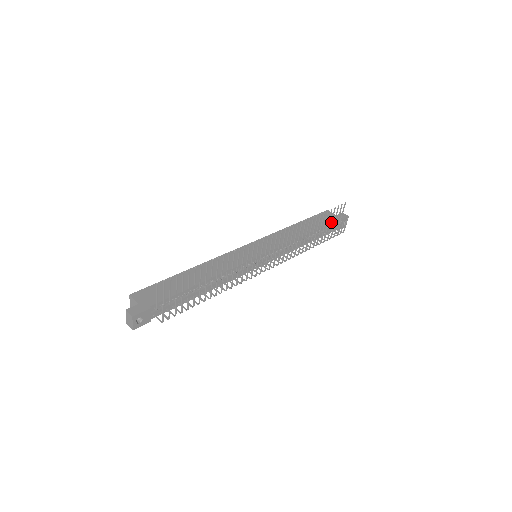
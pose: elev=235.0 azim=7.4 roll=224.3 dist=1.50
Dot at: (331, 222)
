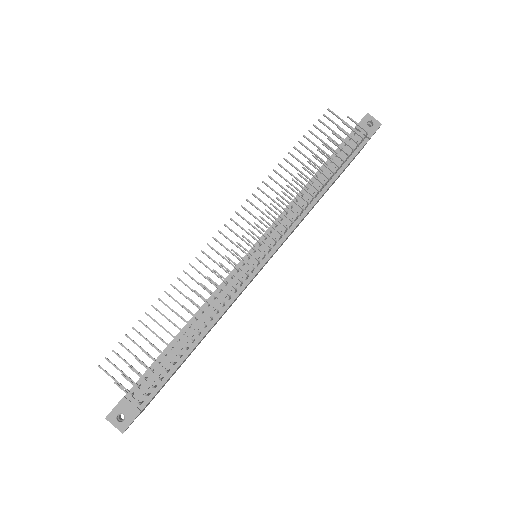
Dot at: occluded
